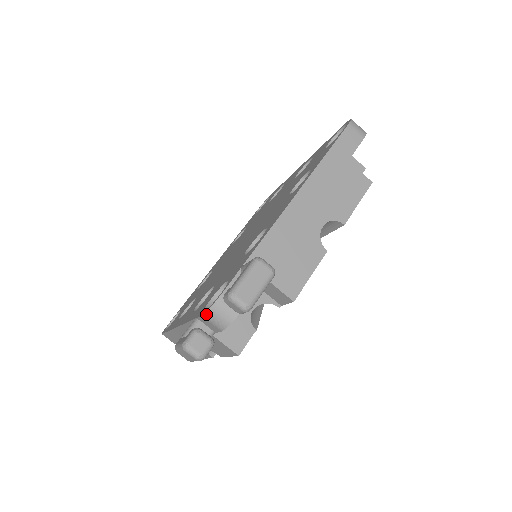
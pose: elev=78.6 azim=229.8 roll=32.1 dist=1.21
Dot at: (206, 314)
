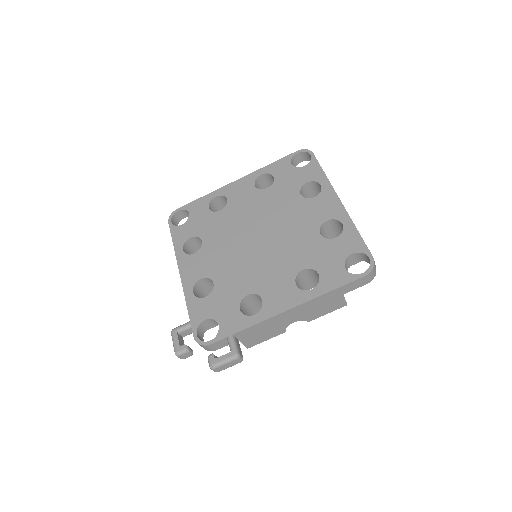
Dot at: occluded
